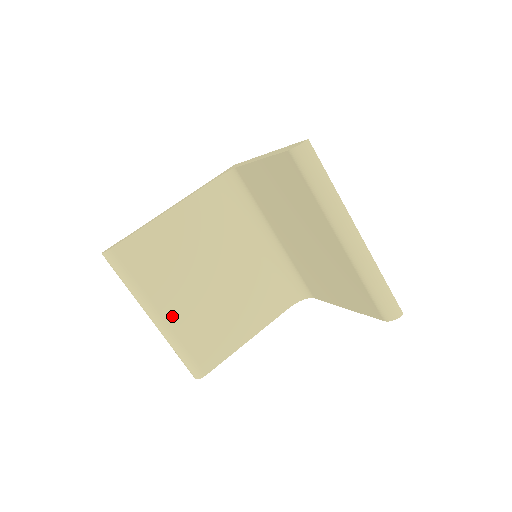
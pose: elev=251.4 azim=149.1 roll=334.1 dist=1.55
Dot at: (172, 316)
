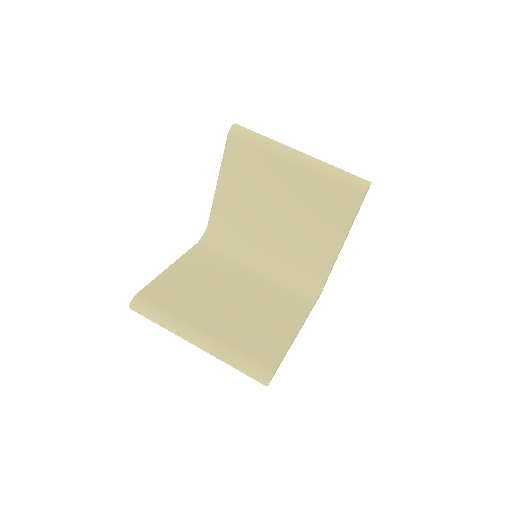
Dot at: (214, 330)
